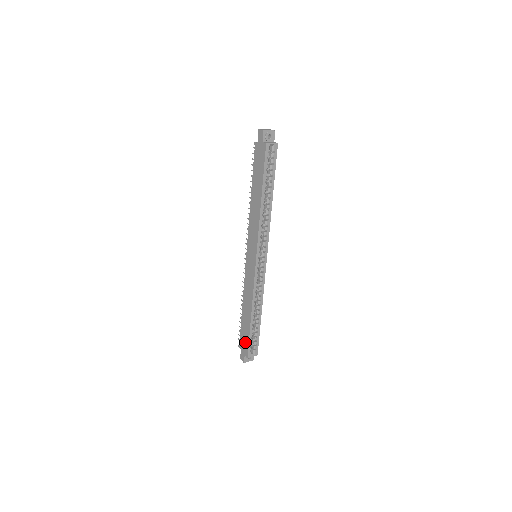
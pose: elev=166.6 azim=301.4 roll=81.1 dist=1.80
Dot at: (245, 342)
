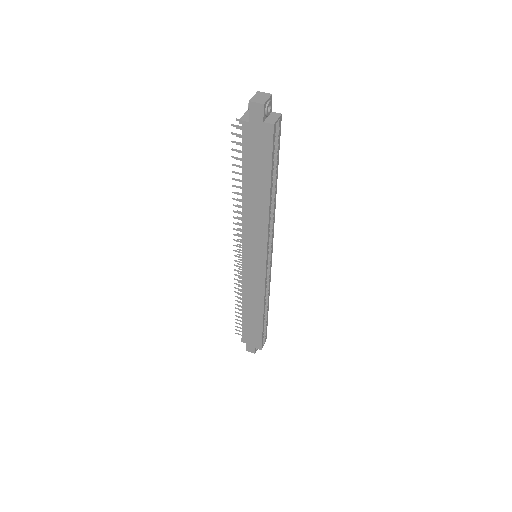
Dot at: (254, 338)
